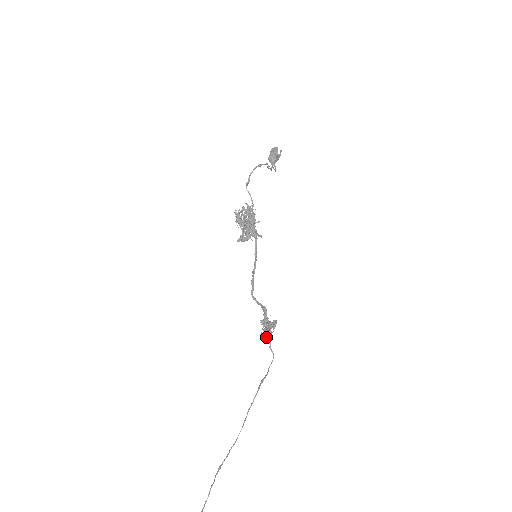
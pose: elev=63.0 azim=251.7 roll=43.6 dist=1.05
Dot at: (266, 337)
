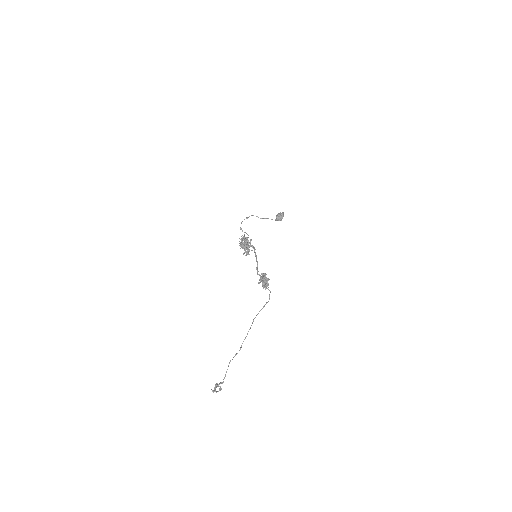
Dot at: (266, 286)
